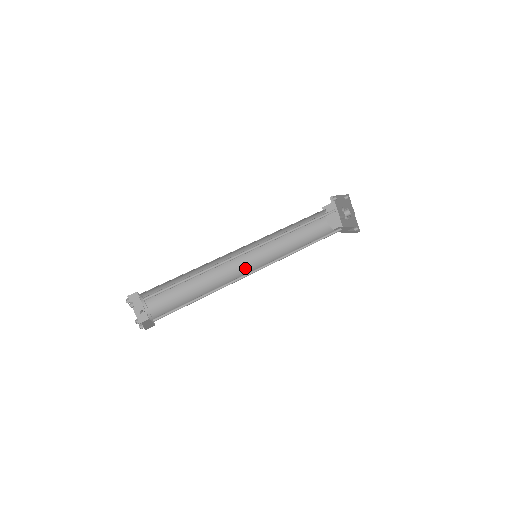
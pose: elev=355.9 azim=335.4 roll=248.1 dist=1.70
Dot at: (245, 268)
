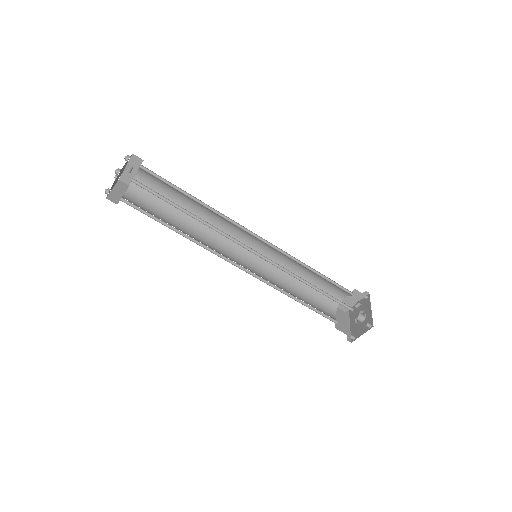
Dot at: (237, 263)
